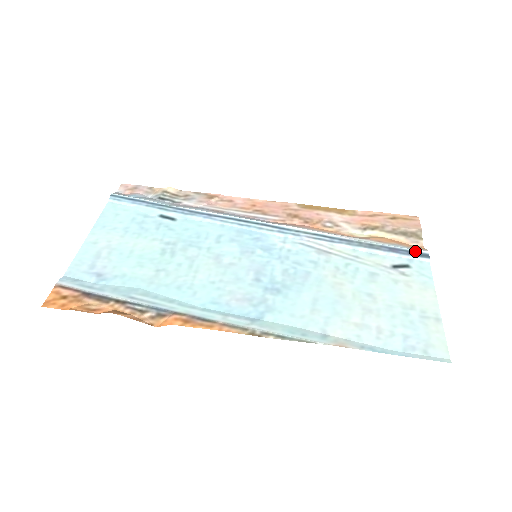
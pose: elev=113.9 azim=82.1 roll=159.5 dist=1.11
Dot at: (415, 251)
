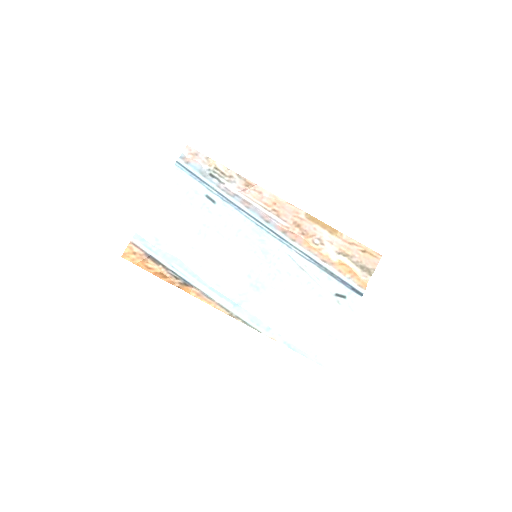
Dot at: (356, 289)
